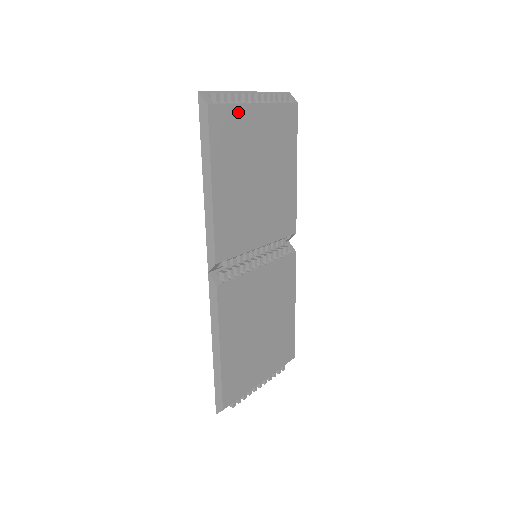
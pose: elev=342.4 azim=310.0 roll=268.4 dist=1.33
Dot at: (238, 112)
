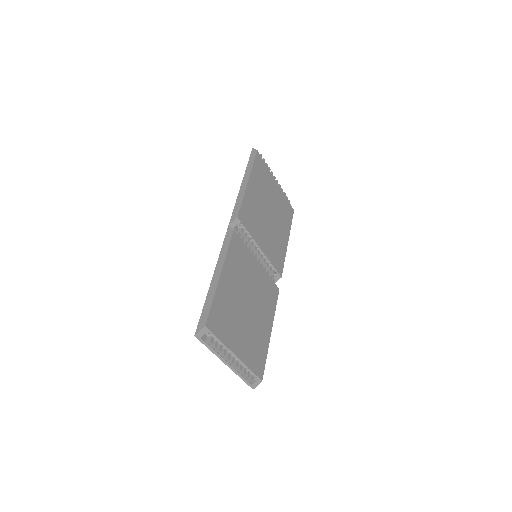
Dot at: (268, 172)
